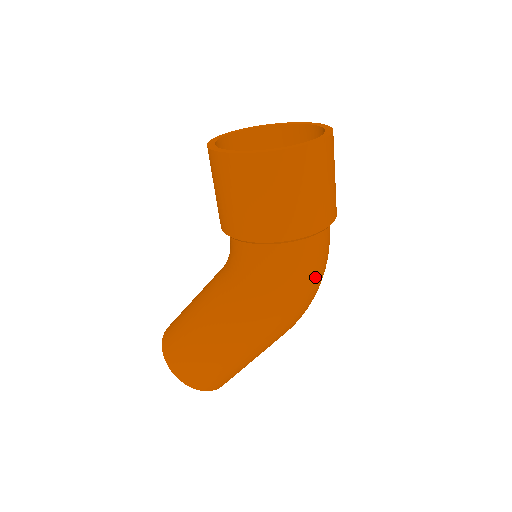
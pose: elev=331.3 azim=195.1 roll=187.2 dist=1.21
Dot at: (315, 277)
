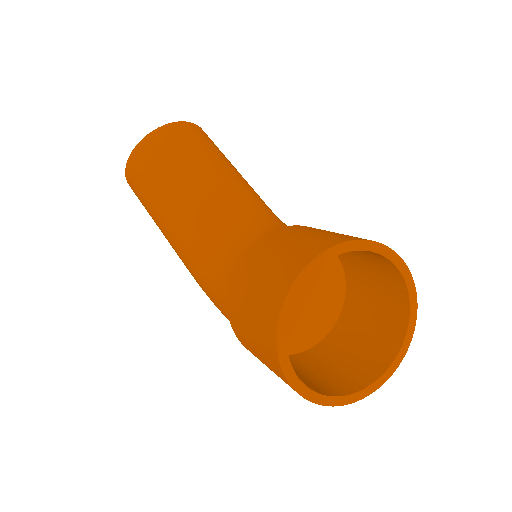
Dot at: occluded
